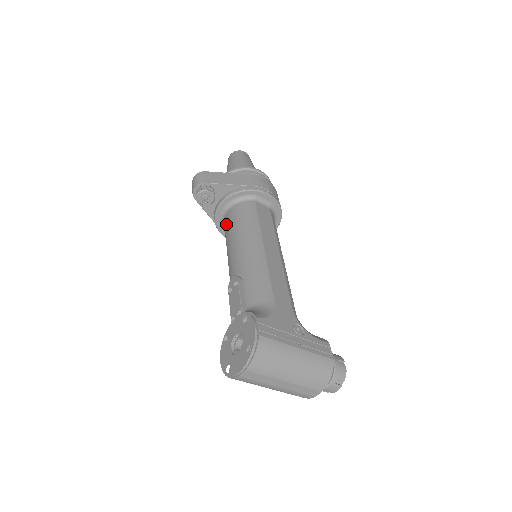
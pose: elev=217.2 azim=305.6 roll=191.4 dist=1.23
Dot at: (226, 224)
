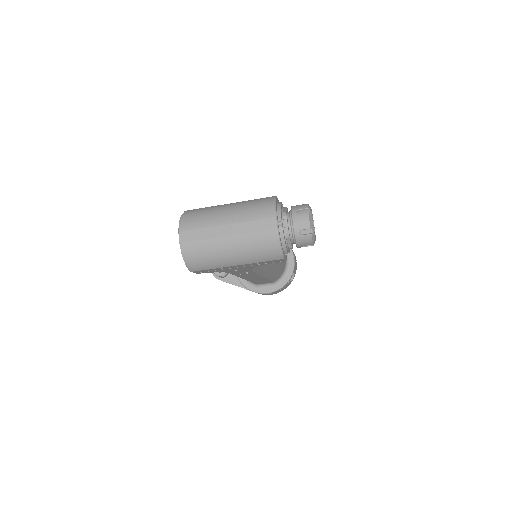
Dot at: occluded
